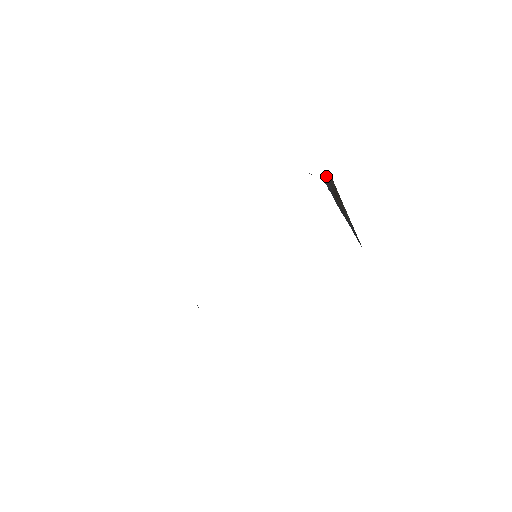
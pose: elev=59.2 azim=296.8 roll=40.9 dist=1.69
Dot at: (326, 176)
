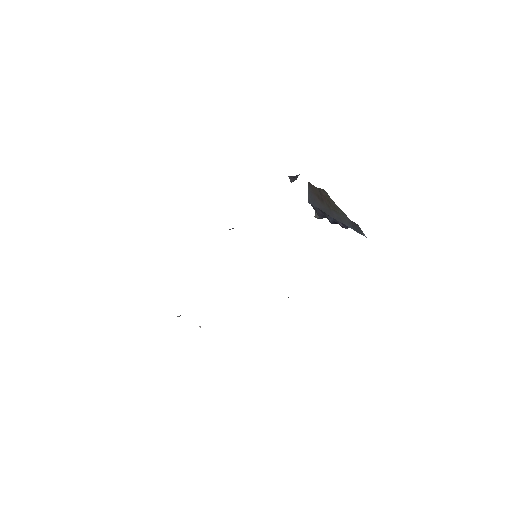
Dot at: (308, 192)
